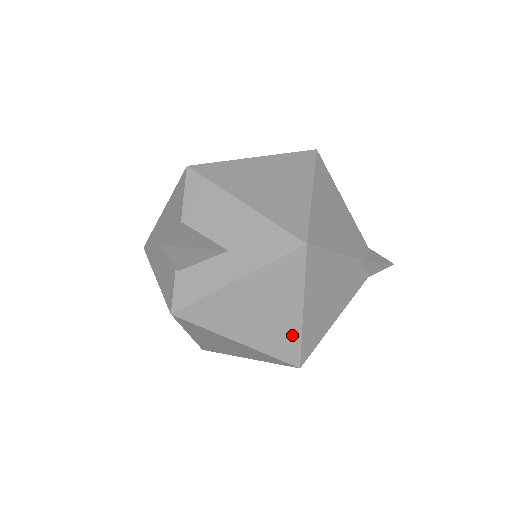
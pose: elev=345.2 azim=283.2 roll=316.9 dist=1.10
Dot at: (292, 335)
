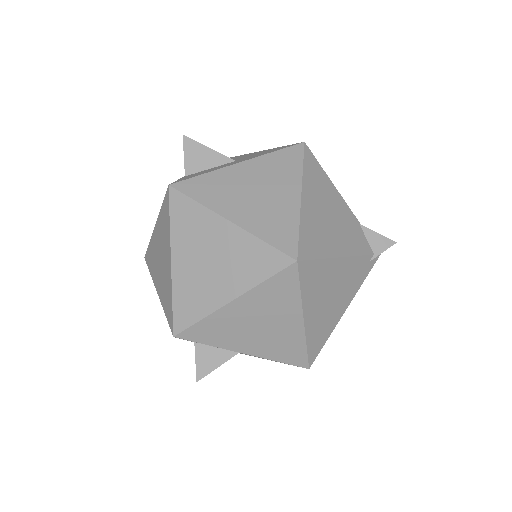
Dot at: (289, 219)
